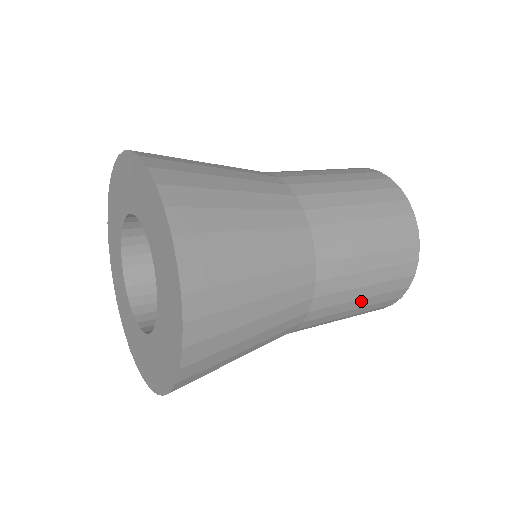
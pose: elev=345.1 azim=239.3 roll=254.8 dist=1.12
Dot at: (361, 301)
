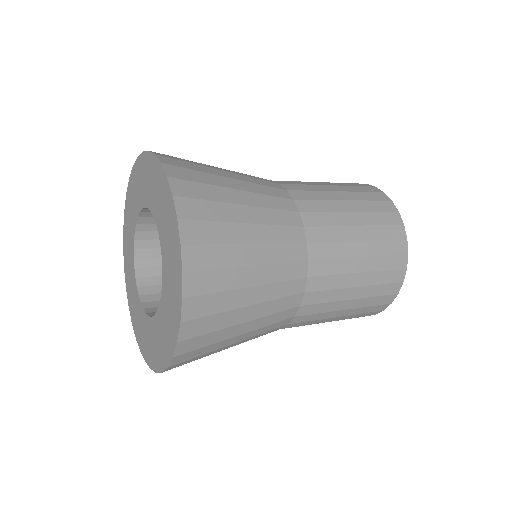
Dot at: (337, 318)
